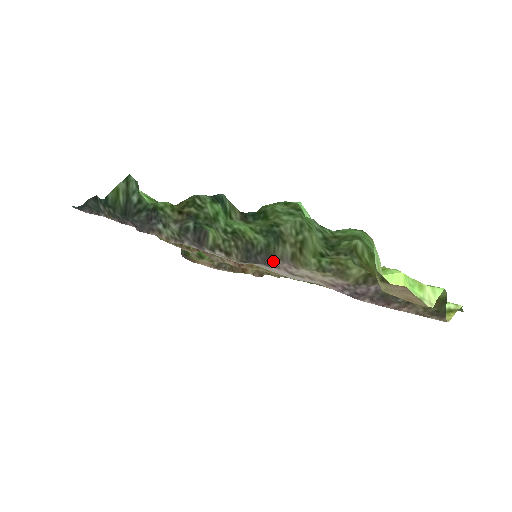
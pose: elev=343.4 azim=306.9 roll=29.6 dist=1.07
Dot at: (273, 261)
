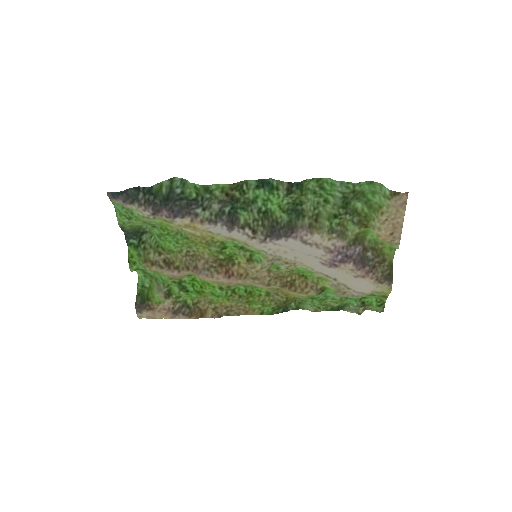
Dot at: (294, 230)
